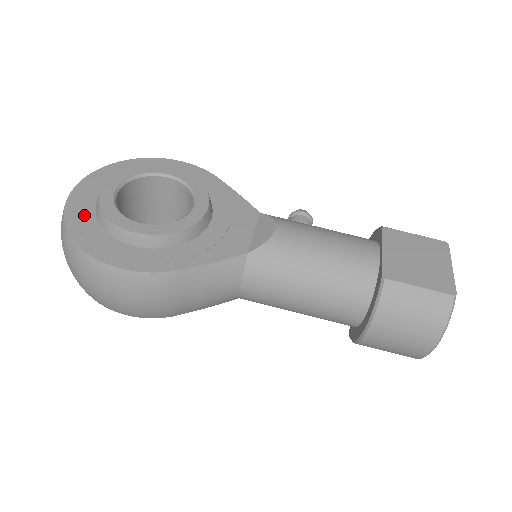
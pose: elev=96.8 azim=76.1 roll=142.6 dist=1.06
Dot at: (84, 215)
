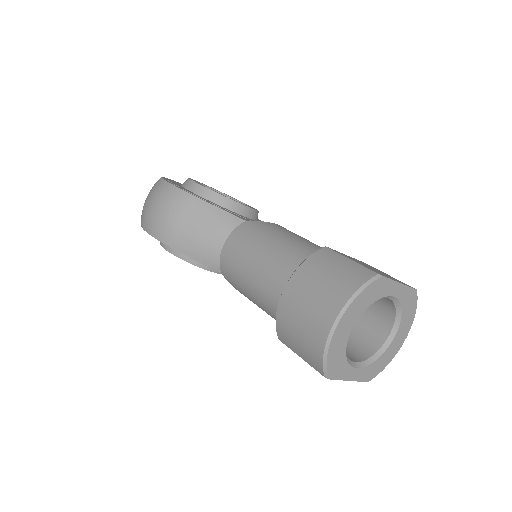
Dot at: occluded
